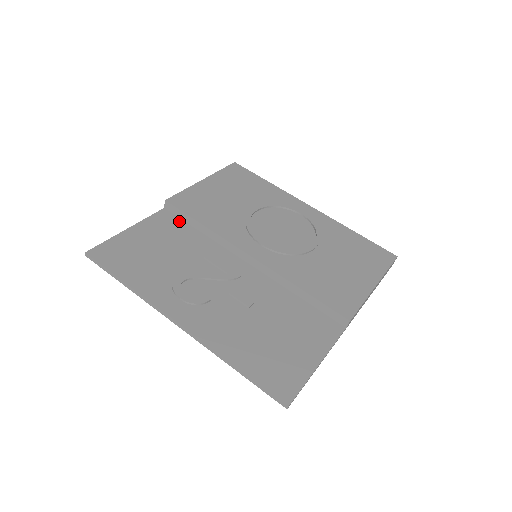
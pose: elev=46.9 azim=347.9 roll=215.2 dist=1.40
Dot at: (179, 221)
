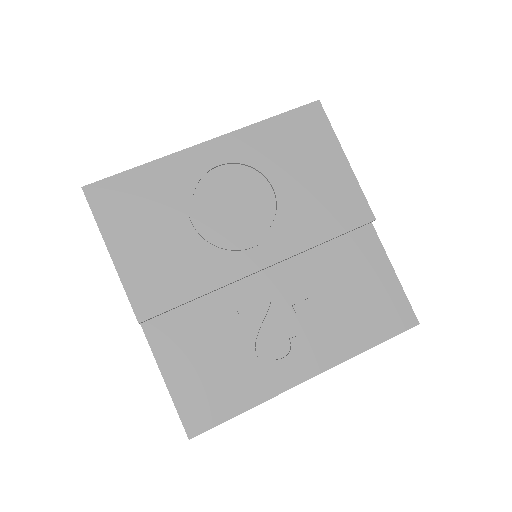
Dot at: (170, 316)
